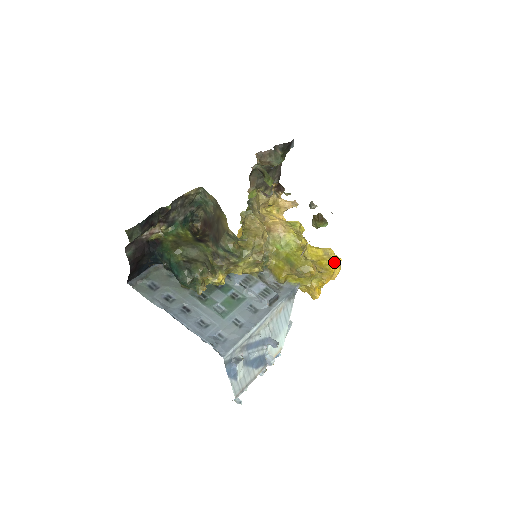
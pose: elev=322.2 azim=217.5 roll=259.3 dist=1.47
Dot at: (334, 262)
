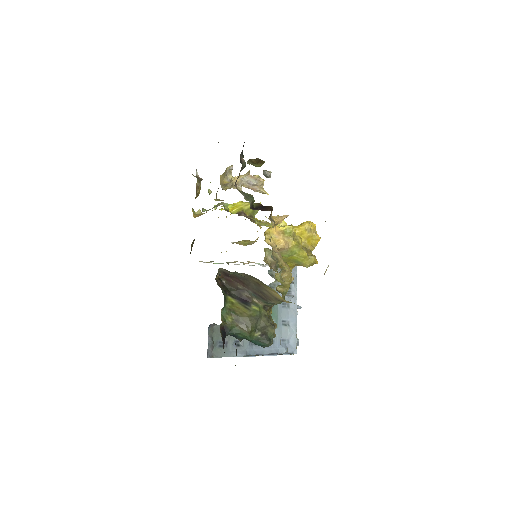
Dot at: (317, 236)
